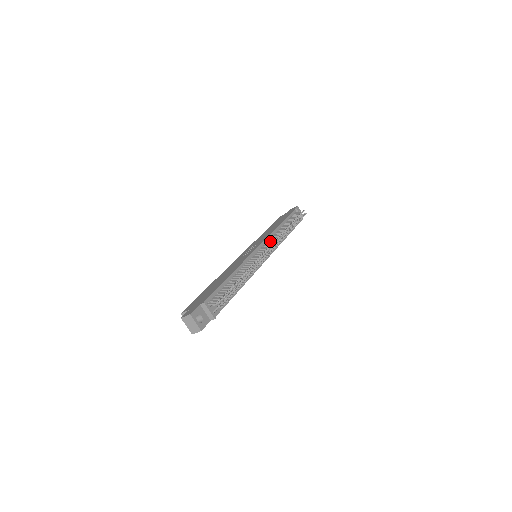
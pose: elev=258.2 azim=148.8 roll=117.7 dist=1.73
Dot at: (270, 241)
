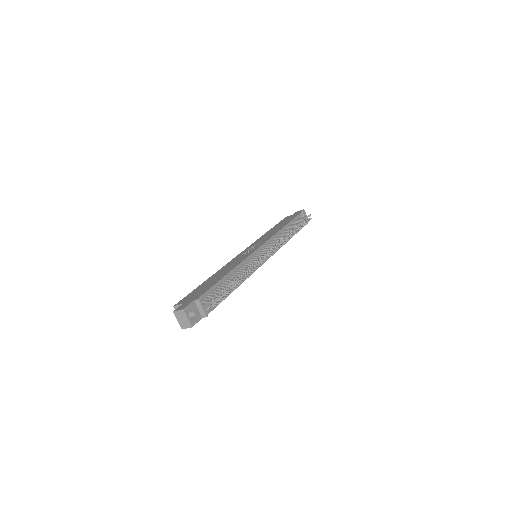
Dot at: (272, 243)
